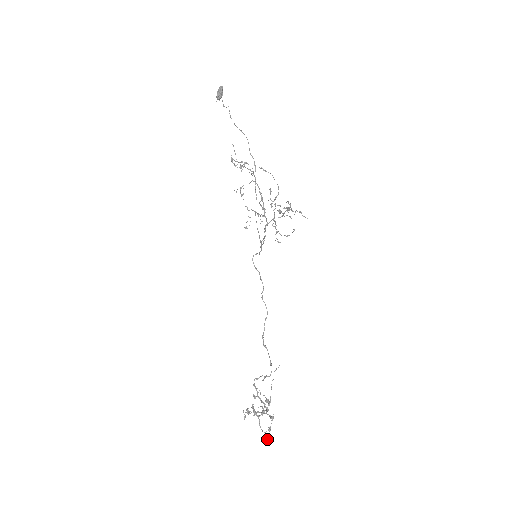
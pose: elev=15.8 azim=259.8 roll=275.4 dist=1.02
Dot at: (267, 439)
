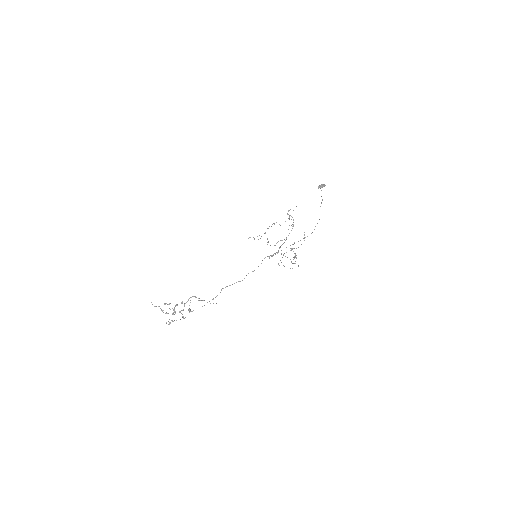
Dot at: (170, 323)
